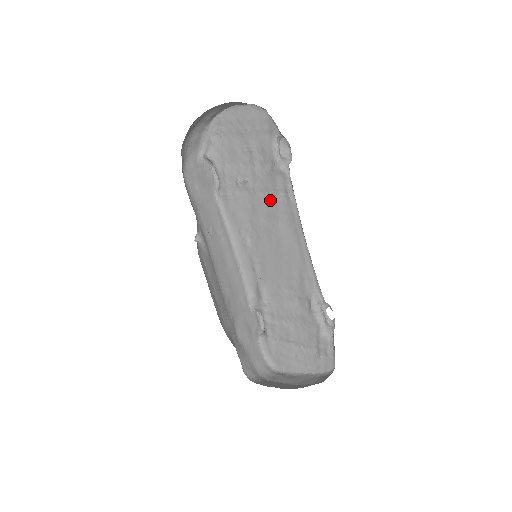
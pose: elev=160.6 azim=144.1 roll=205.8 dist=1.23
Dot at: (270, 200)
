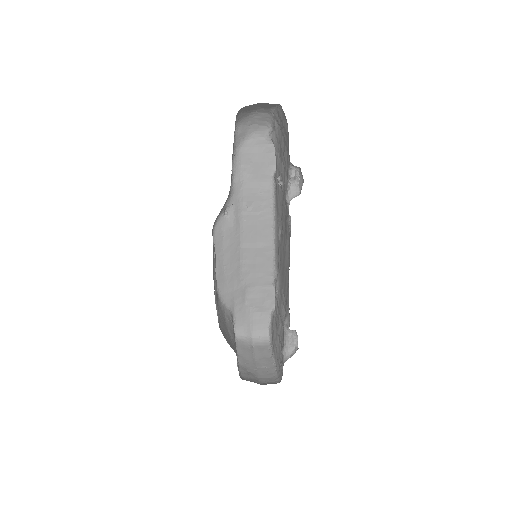
Dot at: (286, 215)
